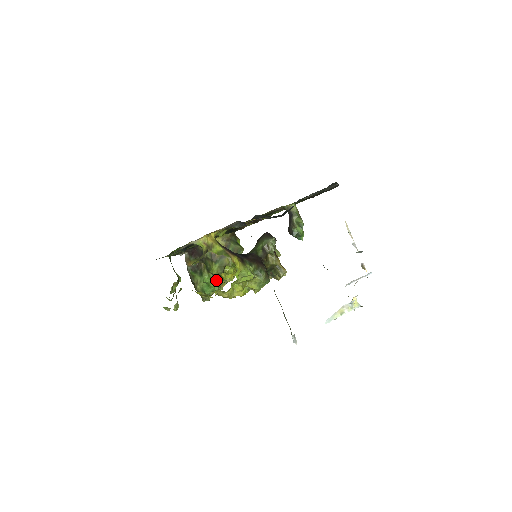
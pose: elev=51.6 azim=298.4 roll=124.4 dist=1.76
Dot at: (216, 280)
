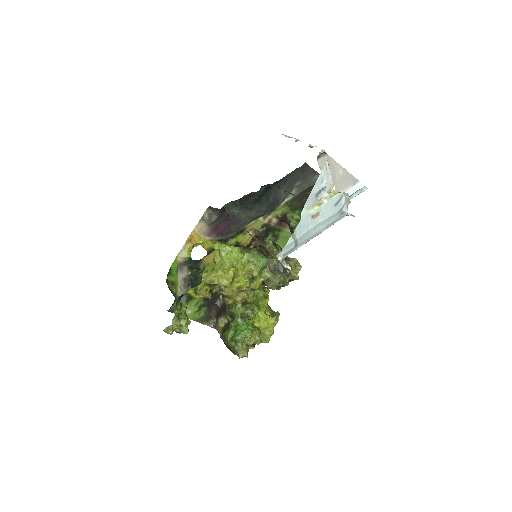
Dot at: (243, 322)
